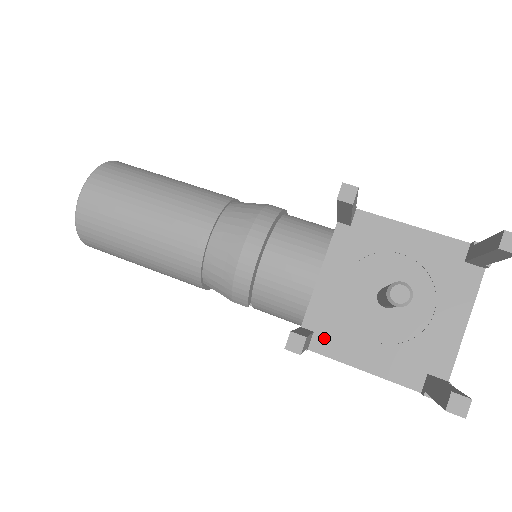
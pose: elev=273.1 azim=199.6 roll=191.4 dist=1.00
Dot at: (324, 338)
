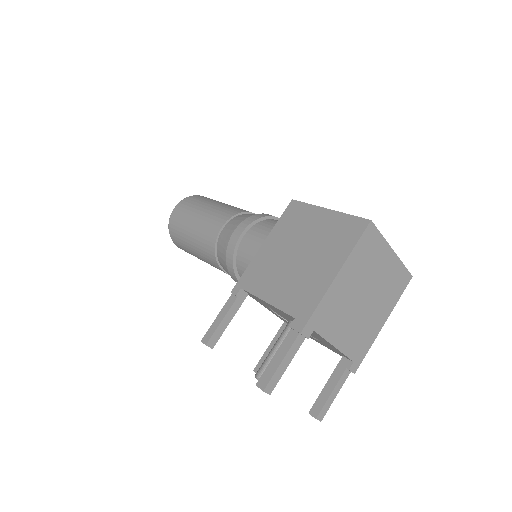
Dot at: occluded
